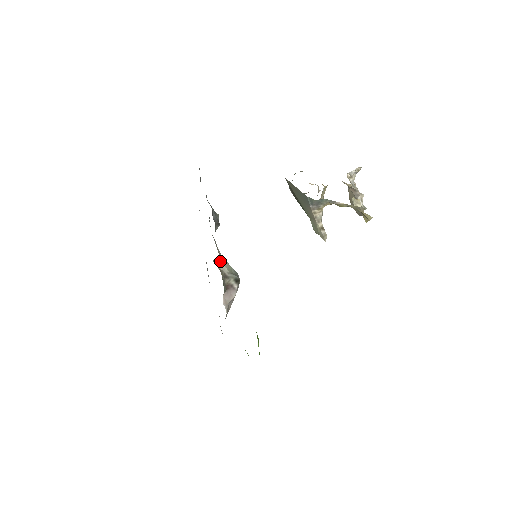
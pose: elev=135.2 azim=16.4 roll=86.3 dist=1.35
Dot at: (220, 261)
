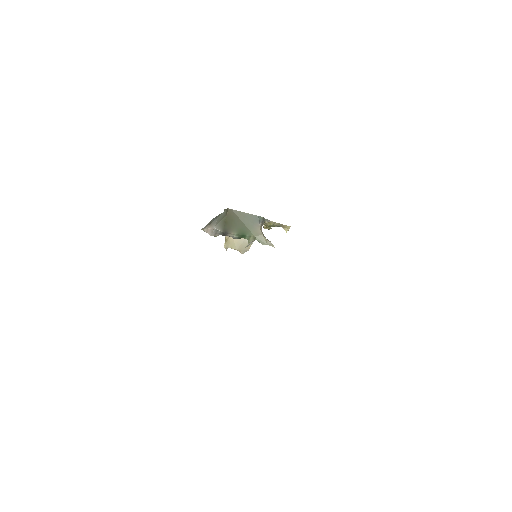
Dot at: occluded
